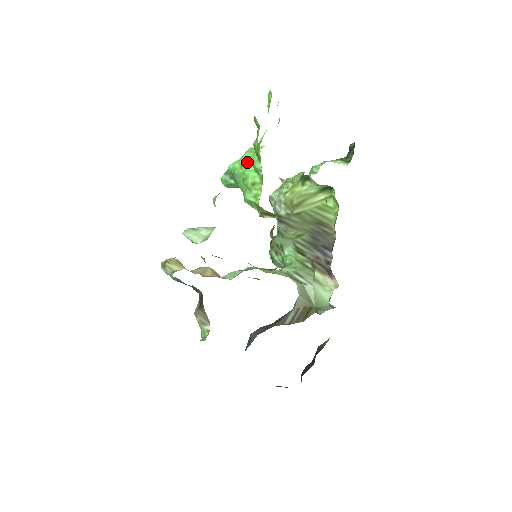
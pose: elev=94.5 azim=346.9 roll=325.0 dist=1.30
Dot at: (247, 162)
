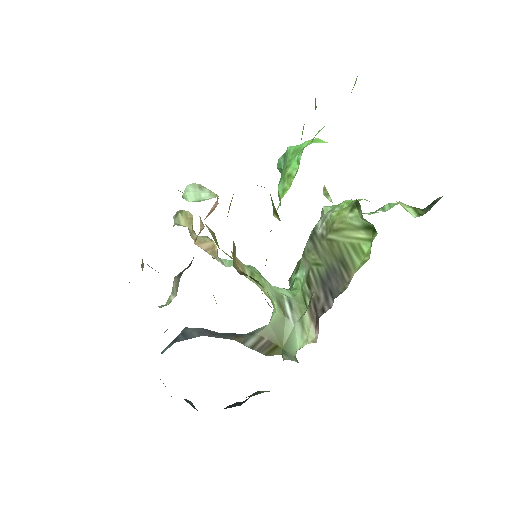
Dot at: (298, 149)
